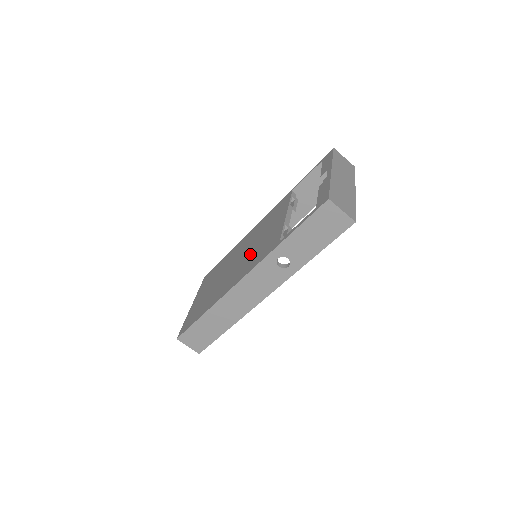
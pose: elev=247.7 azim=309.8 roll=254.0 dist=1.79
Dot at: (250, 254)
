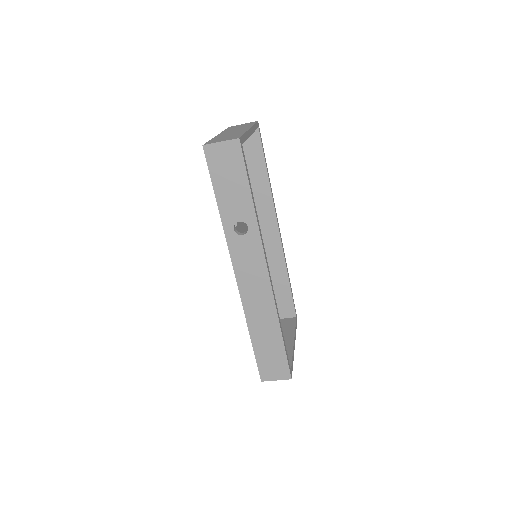
Dot at: occluded
